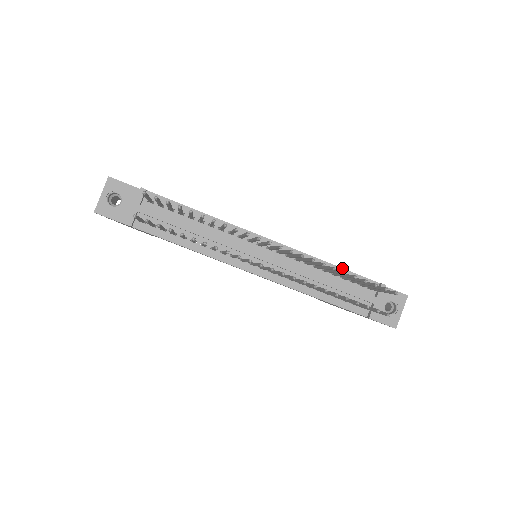
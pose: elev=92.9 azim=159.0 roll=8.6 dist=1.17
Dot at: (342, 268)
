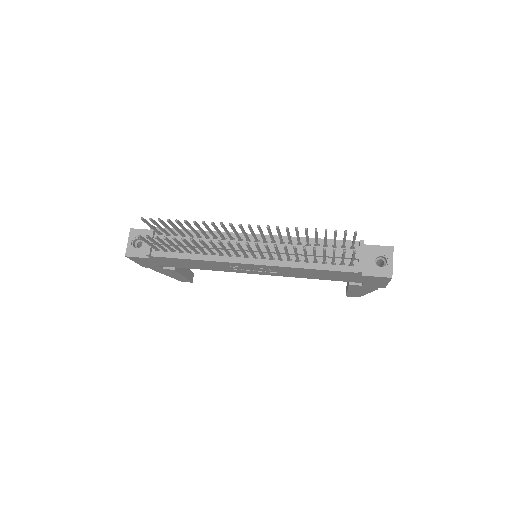
Dot at: (322, 239)
